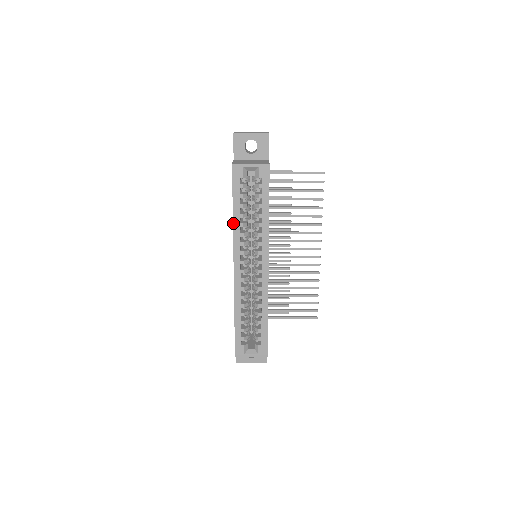
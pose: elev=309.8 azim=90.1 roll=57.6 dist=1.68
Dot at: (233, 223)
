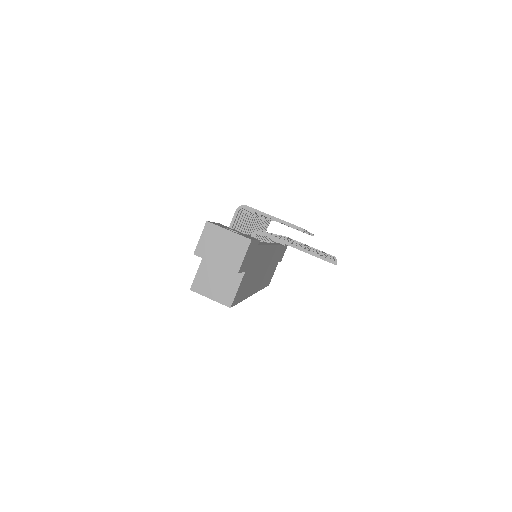
Dot at: occluded
